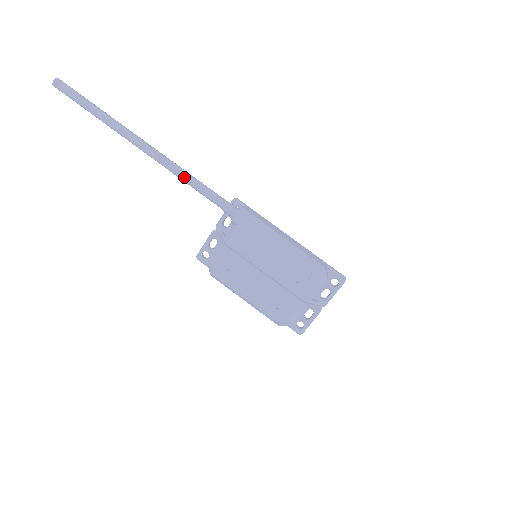
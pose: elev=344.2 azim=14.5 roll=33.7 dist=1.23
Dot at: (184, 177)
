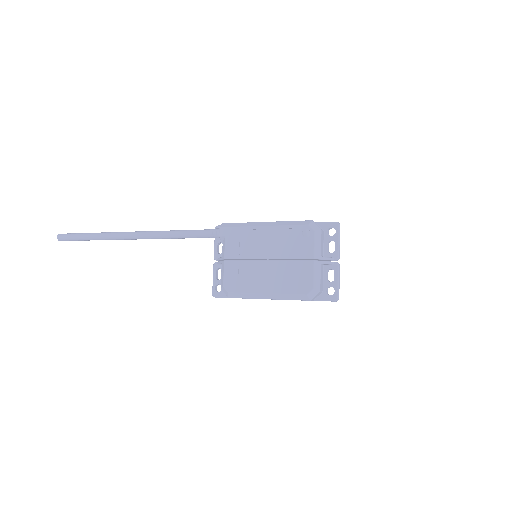
Dot at: (170, 234)
